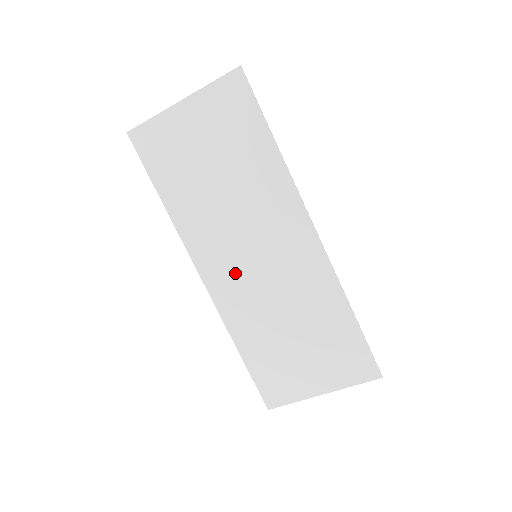
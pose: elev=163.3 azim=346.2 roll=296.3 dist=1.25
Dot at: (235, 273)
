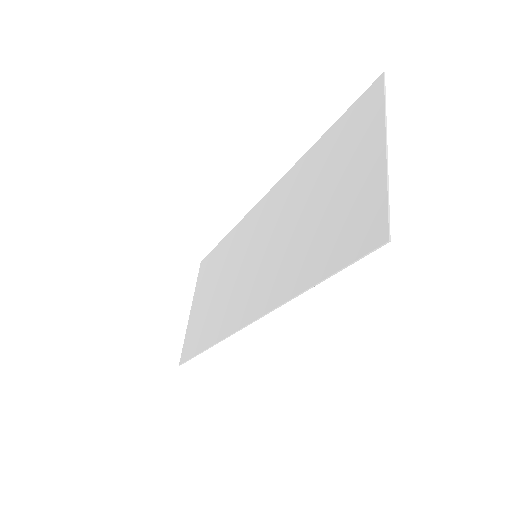
Dot at: (256, 281)
